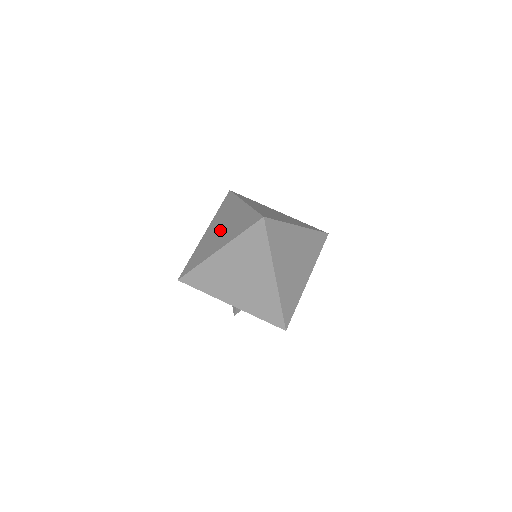
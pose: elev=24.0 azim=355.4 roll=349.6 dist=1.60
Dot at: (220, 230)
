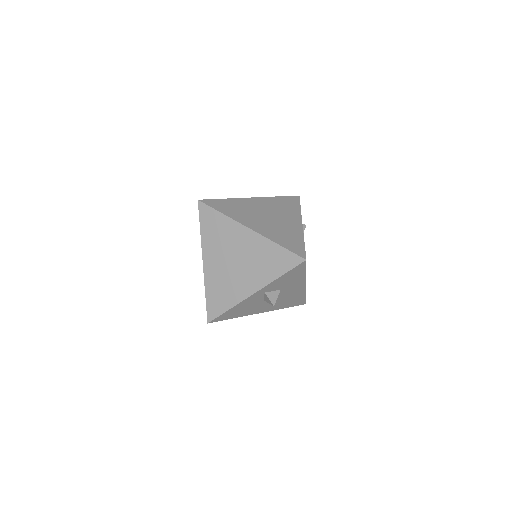
Dot at: occluded
